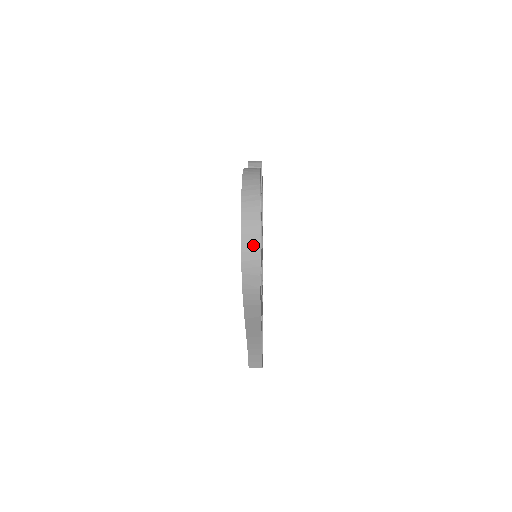
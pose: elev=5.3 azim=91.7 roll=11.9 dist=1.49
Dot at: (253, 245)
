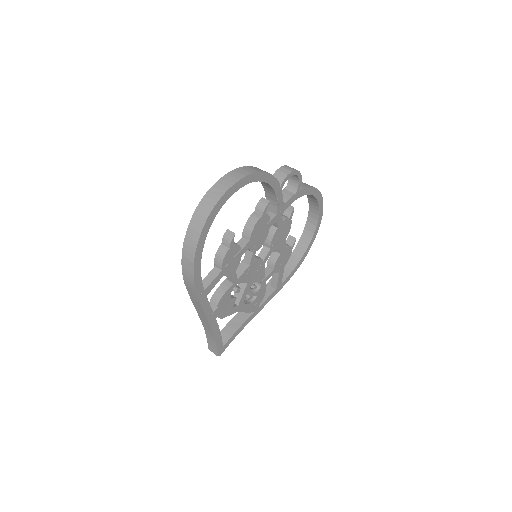
Dot at: (196, 233)
